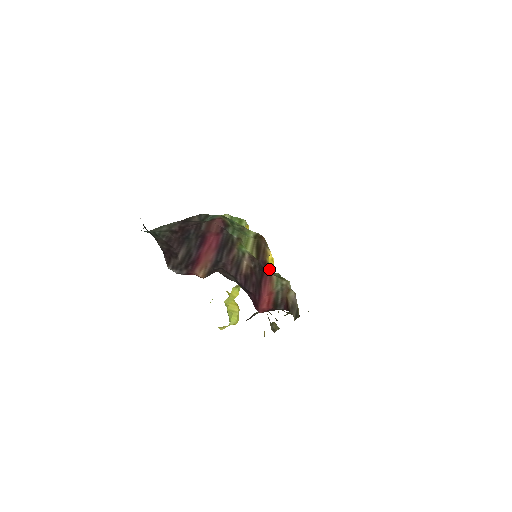
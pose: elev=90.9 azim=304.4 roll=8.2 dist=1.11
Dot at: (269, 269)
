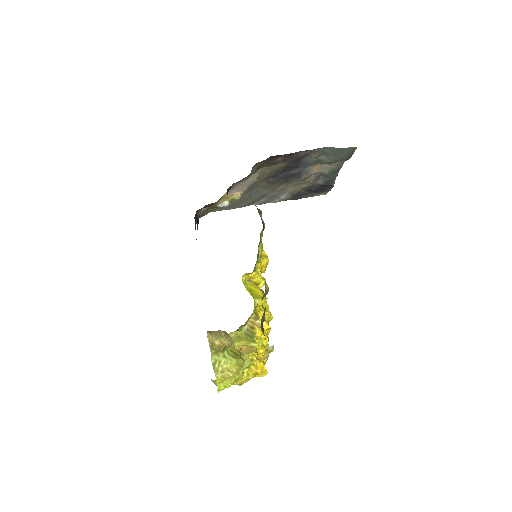
Dot at: occluded
